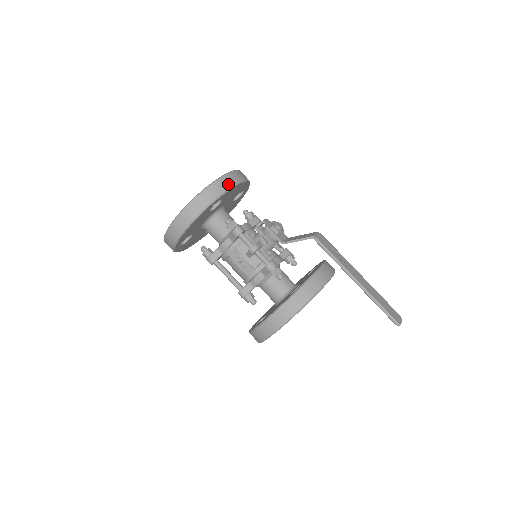
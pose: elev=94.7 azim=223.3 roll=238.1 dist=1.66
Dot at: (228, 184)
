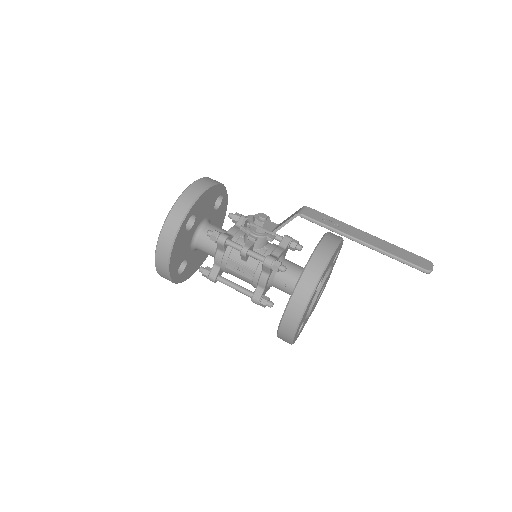
Dot at: (192, 197)
